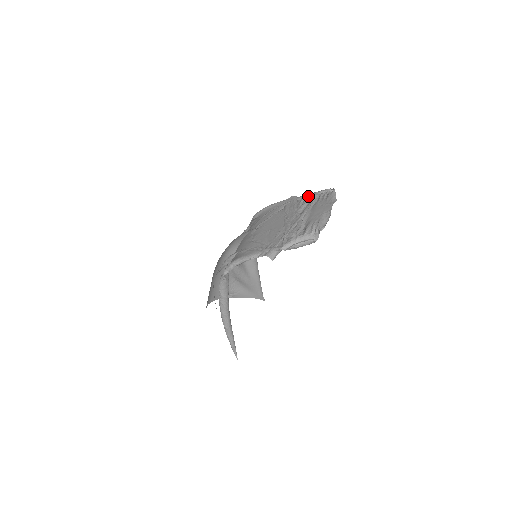
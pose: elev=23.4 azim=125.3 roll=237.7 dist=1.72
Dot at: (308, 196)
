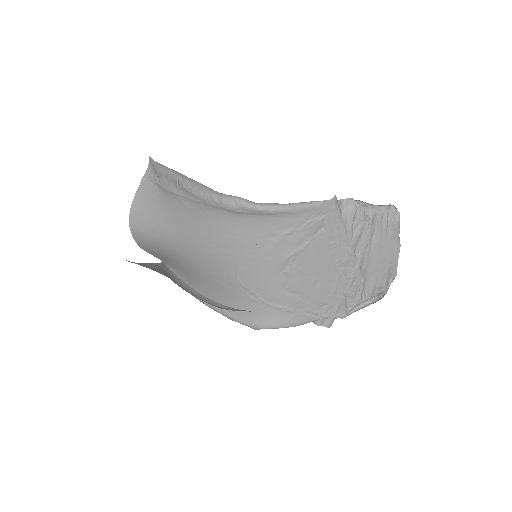
Dot at: (360, 211)
